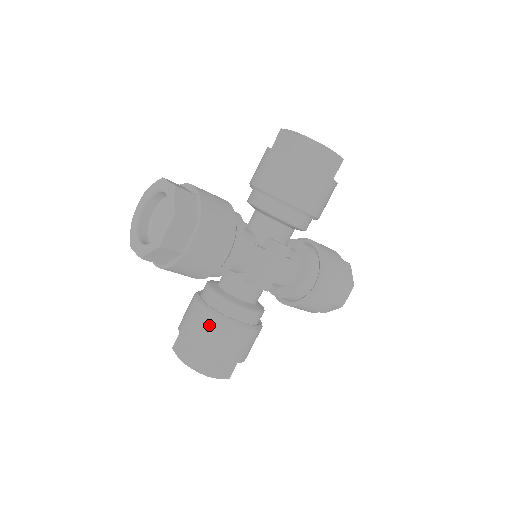
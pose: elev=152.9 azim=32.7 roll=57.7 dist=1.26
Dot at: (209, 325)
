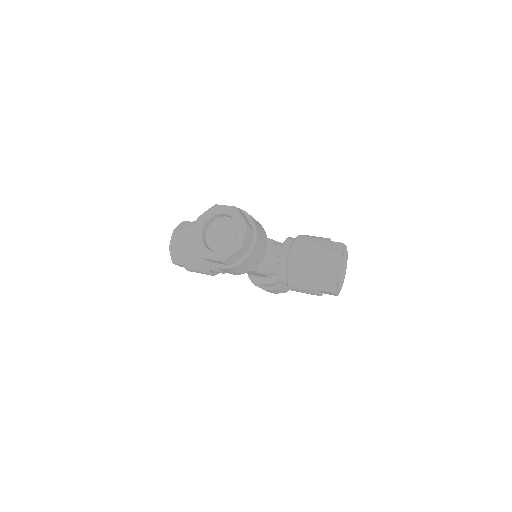
Dot at: (196, 258)
